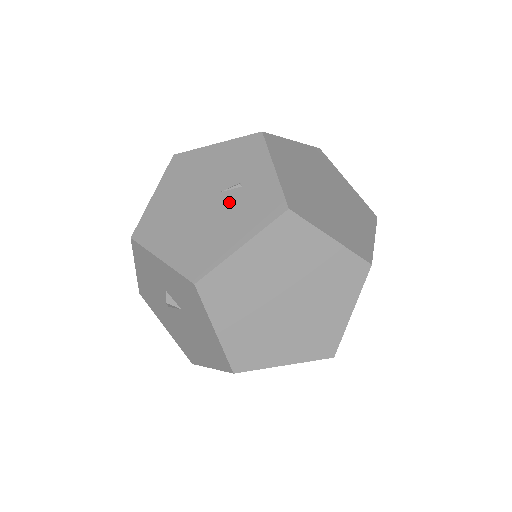
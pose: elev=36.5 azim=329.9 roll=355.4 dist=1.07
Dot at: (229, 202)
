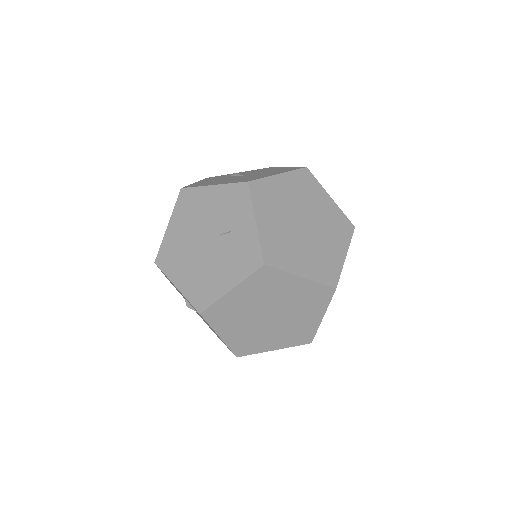
Dot at: (223, 248)
